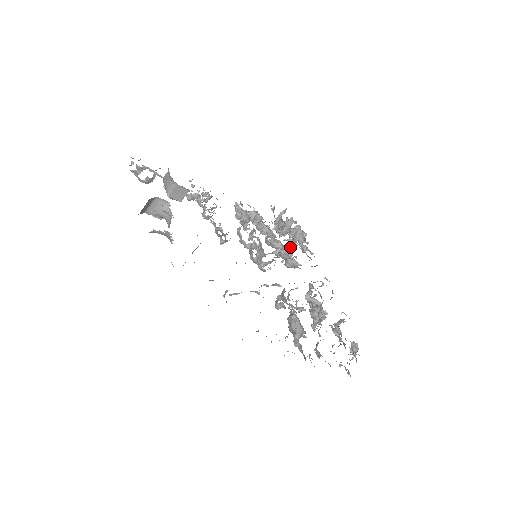
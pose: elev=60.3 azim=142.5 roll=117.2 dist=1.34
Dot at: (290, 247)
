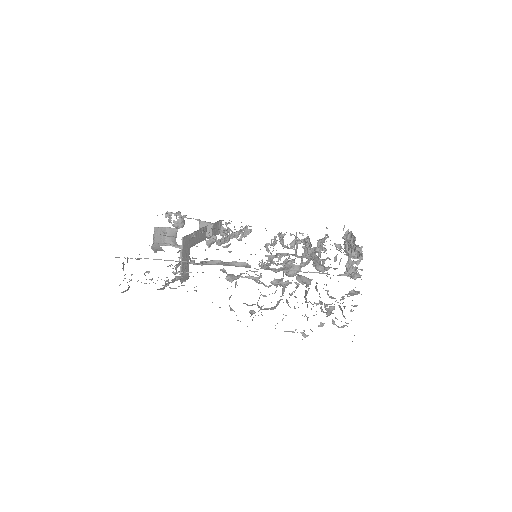
Dot at: (352, 262)
